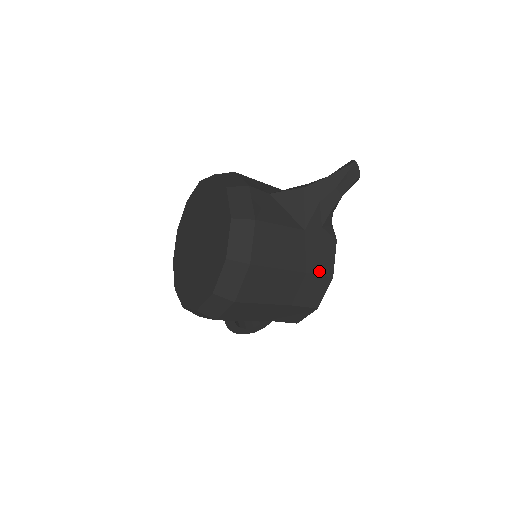
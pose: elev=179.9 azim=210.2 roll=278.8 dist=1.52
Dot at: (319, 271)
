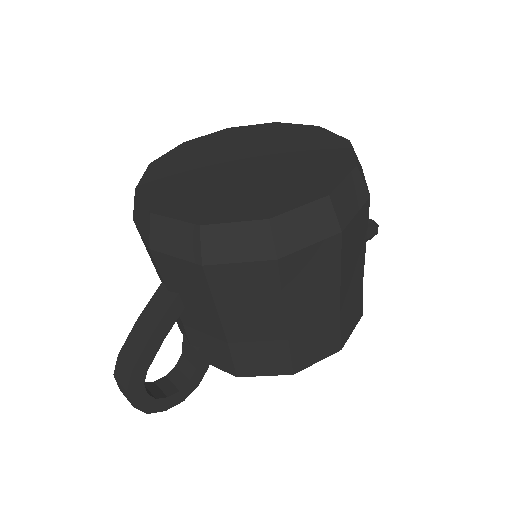
Dot at: occluded
